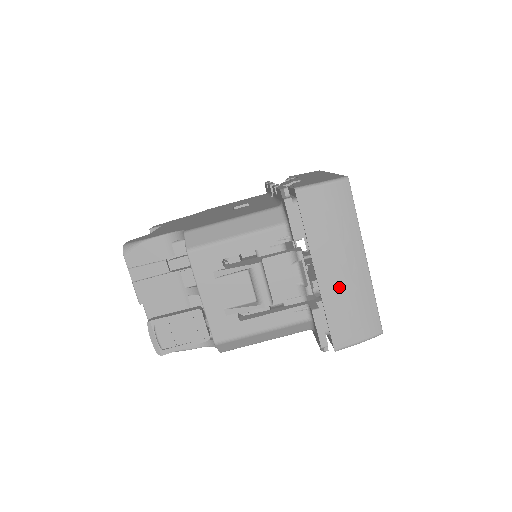
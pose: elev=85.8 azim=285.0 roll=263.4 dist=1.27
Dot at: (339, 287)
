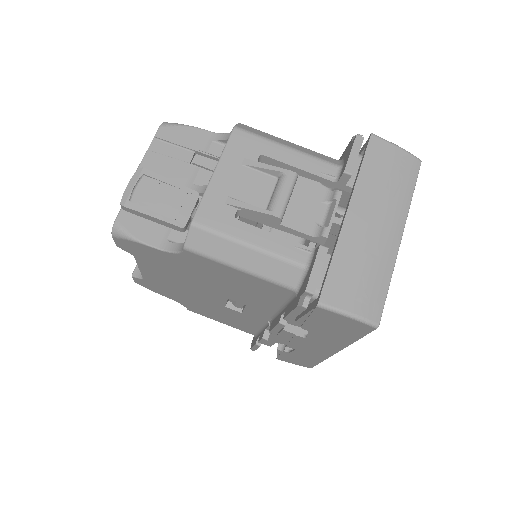
Dot at: (362, 241)
